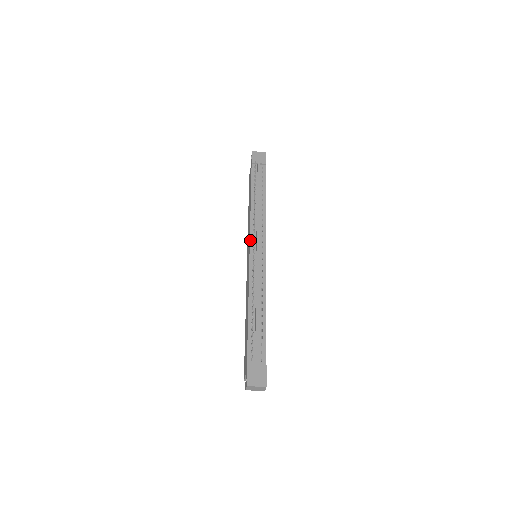
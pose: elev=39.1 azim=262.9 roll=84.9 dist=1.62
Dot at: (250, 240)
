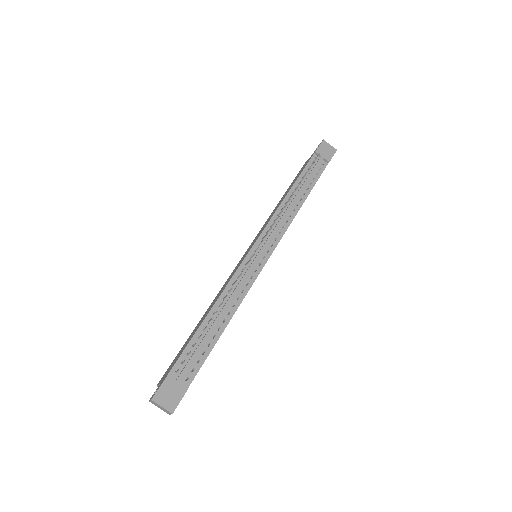
Dot at: (260, 235)
